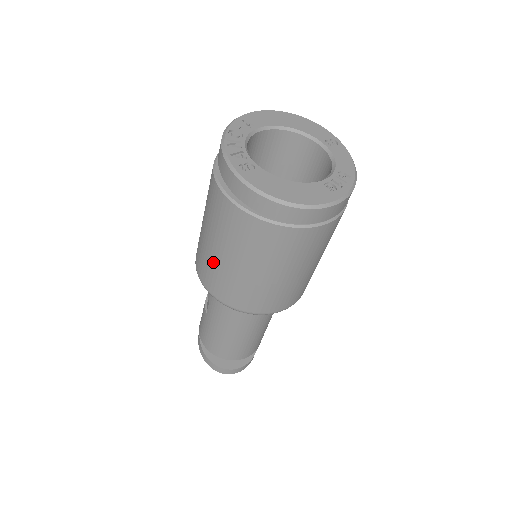
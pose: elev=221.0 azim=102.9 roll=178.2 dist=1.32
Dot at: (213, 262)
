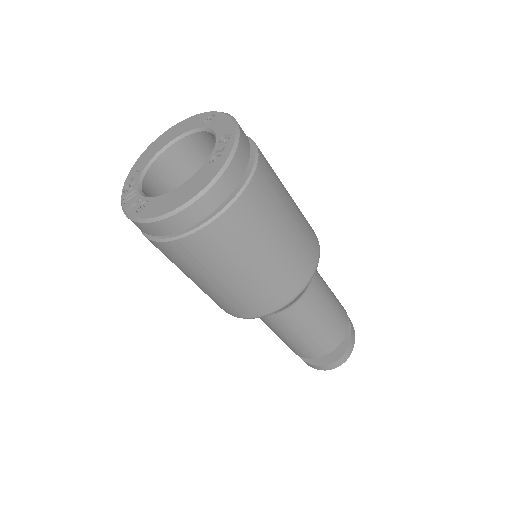
Dot at: (211, 294)
